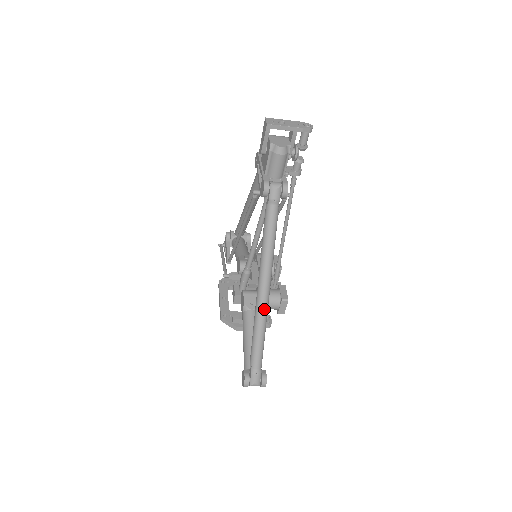
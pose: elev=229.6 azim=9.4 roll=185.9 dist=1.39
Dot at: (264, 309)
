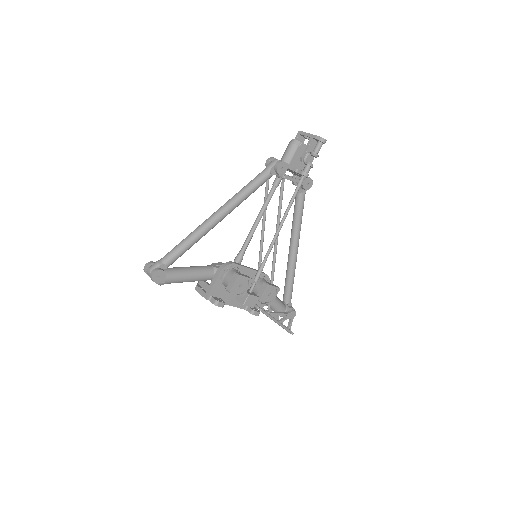
Dot at: (204, 224)
